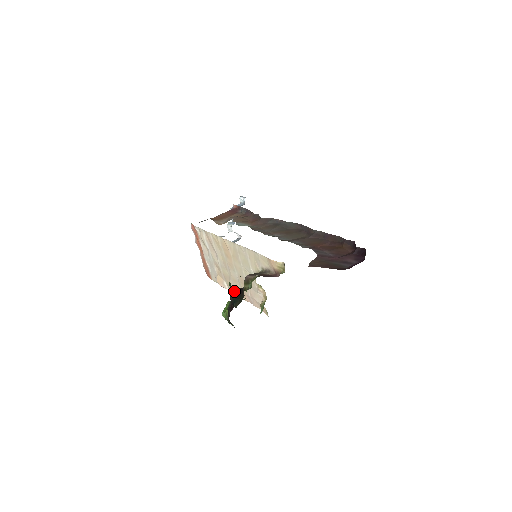
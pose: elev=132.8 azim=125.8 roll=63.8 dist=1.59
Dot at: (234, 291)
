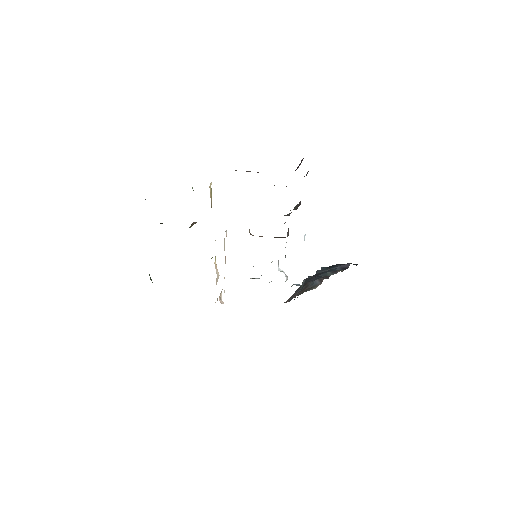
Dot at: (160, 223)
